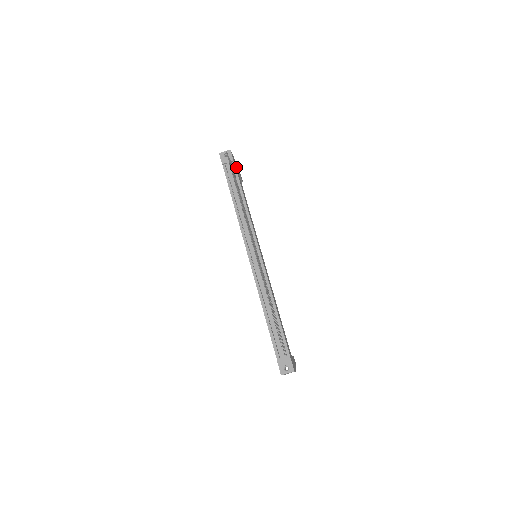
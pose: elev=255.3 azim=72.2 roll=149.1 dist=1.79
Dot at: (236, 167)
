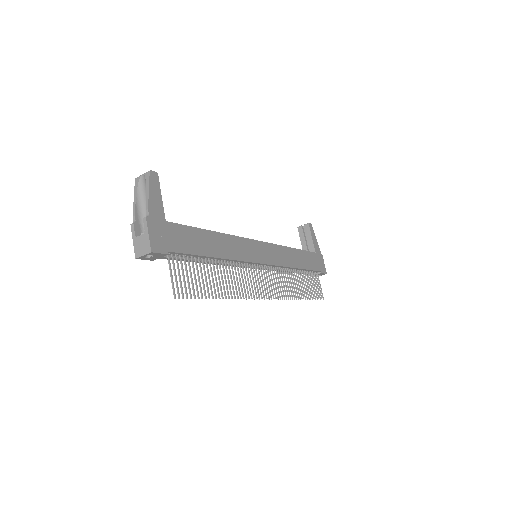
Dot at: (167, 234)
